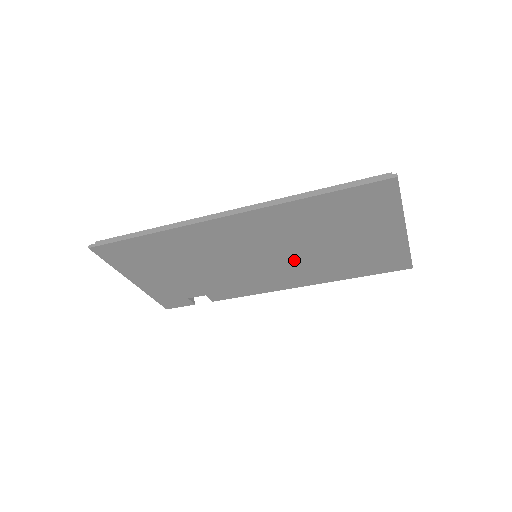
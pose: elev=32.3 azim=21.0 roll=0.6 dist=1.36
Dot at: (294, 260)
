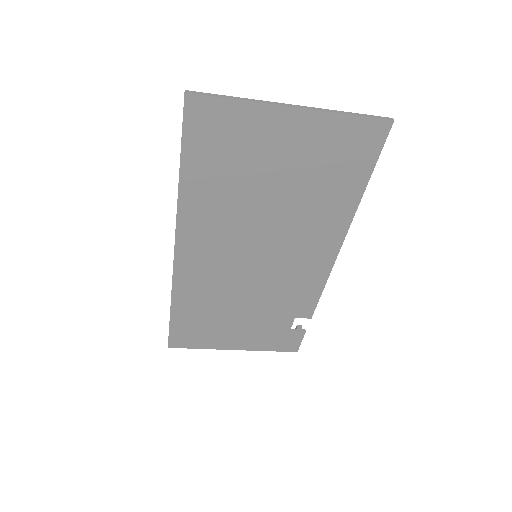
Dot at: (283, 231)
